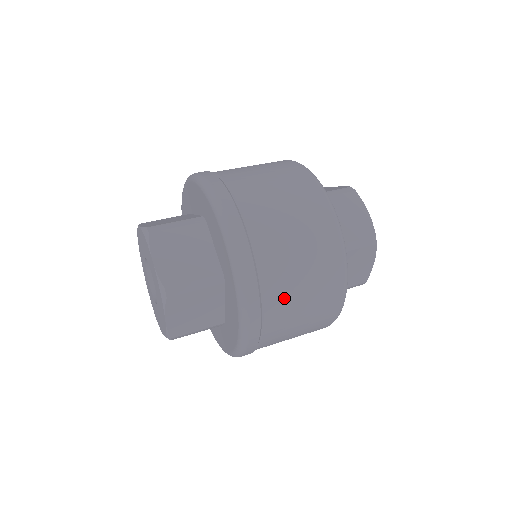
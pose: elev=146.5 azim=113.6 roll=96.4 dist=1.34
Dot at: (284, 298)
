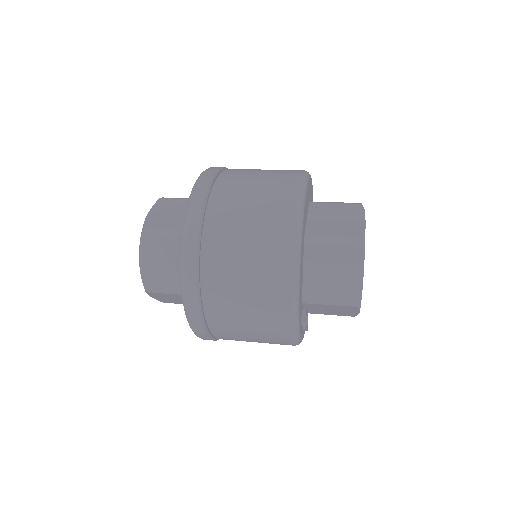
Dot at: (230, 333)
